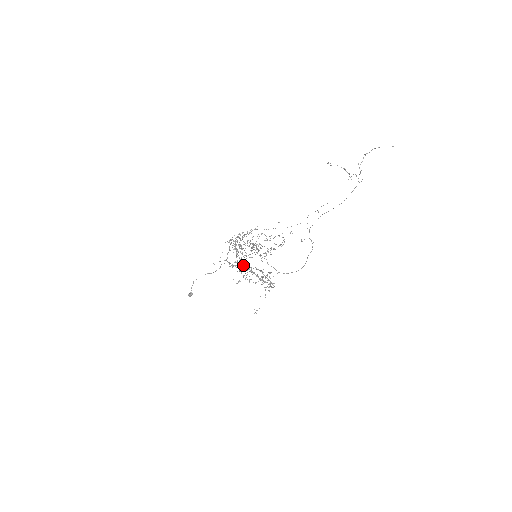
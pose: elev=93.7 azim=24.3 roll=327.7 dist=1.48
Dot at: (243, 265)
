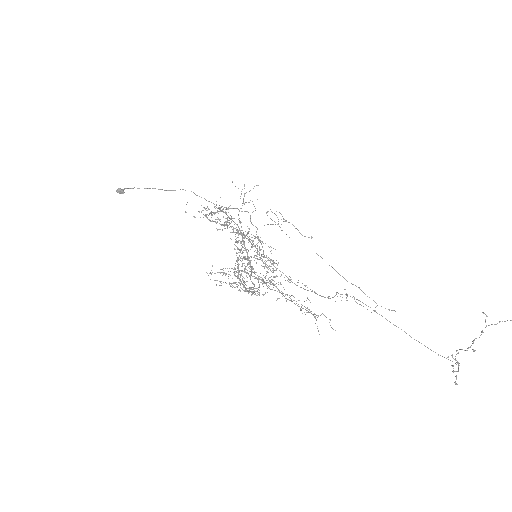
Dot at: (220, 209)
